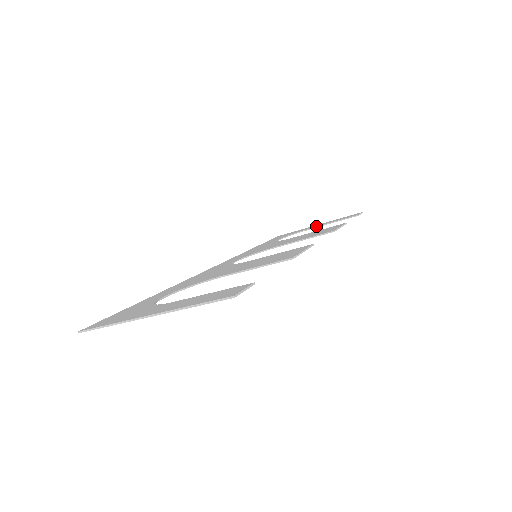
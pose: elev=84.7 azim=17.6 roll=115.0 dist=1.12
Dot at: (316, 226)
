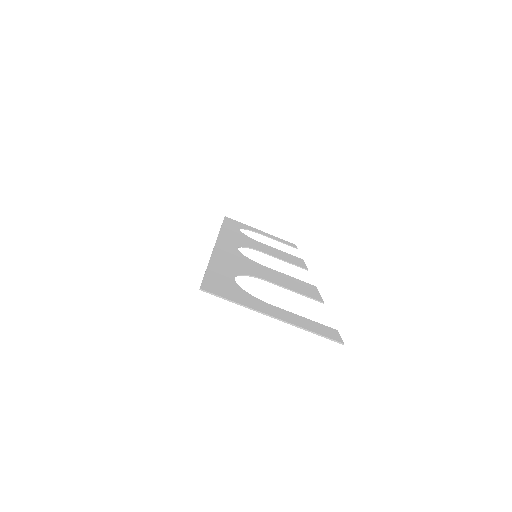
Dot at: (264, 234)
